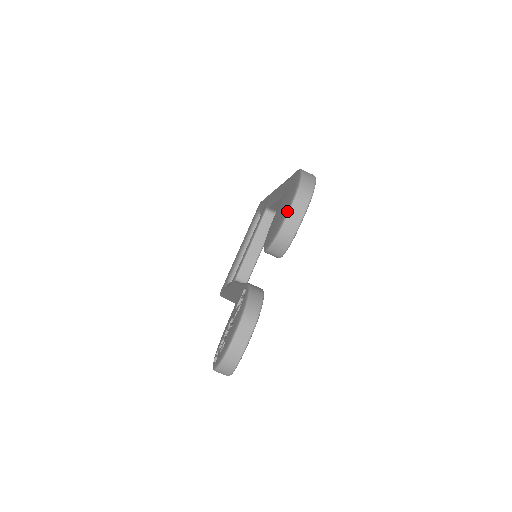
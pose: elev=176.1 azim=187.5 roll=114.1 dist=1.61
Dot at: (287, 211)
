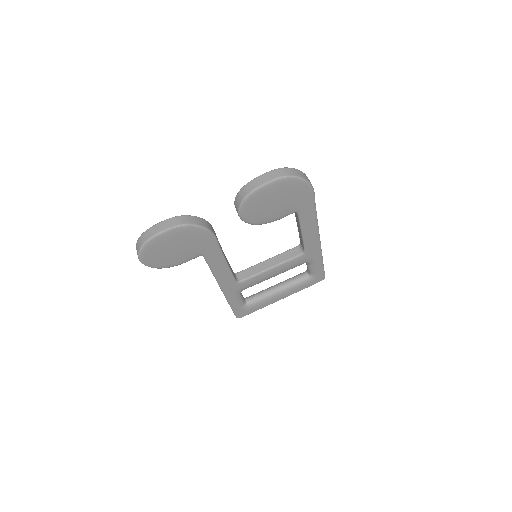
Dot at: (261, 175)
